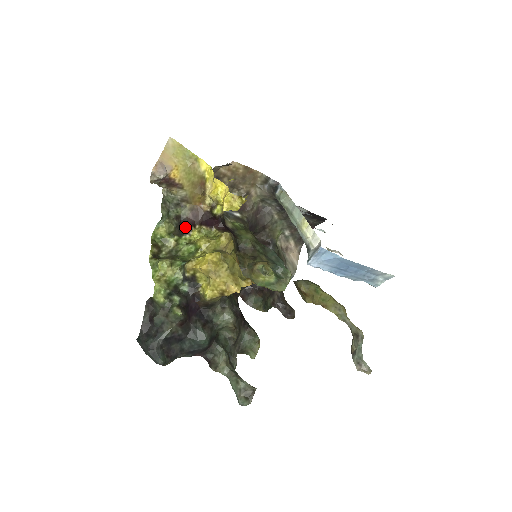
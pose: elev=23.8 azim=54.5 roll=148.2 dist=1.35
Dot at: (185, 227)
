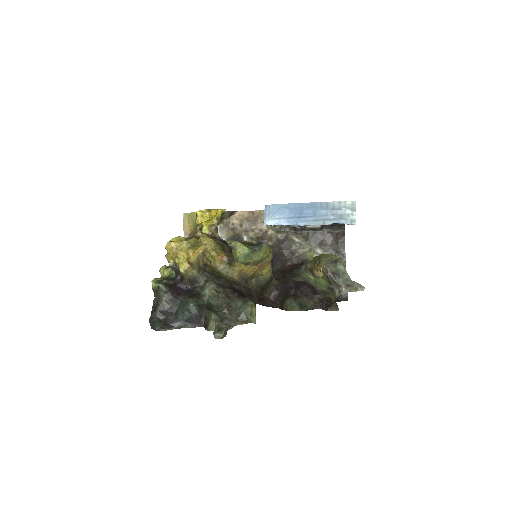
Dot at: occluded
